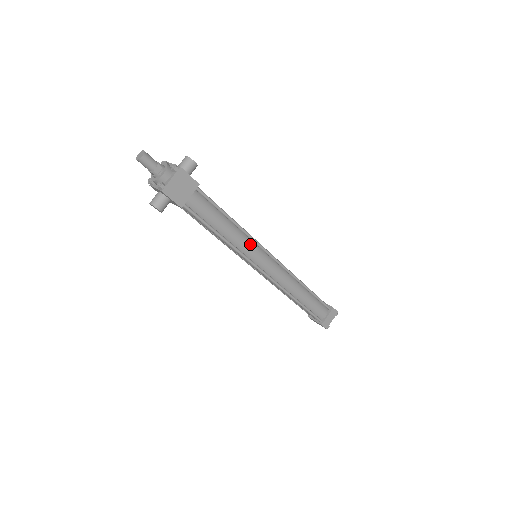
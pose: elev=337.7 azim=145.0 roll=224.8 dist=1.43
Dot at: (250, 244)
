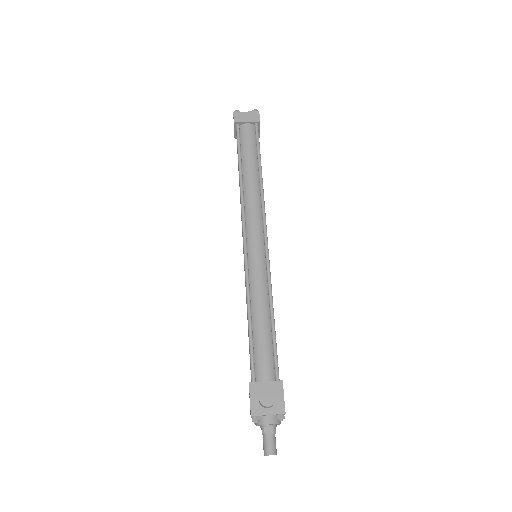
Dot at: occluded
